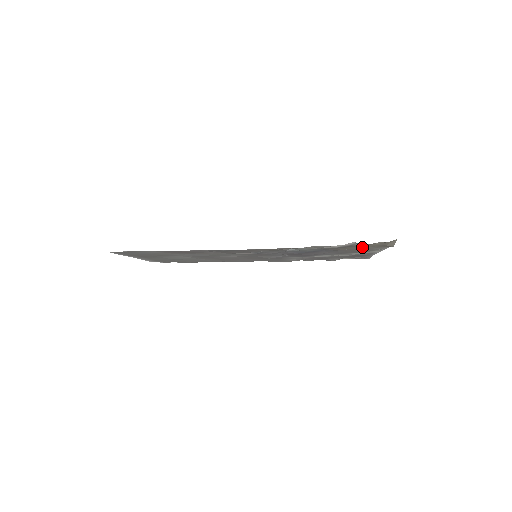
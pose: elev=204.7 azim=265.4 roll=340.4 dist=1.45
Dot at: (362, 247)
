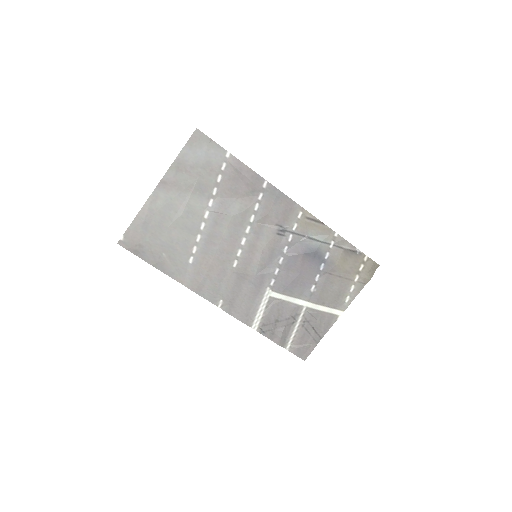
Dot at: (351, 270)
